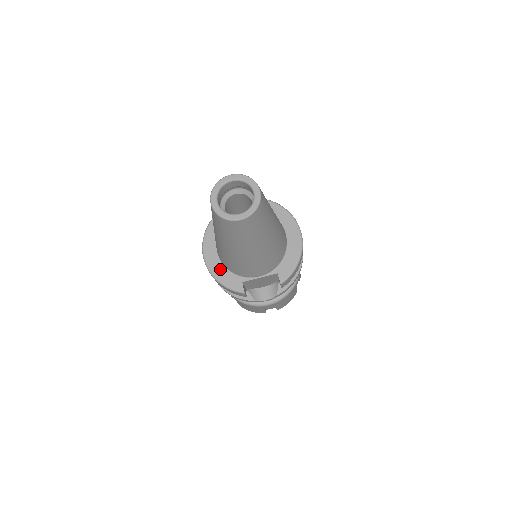
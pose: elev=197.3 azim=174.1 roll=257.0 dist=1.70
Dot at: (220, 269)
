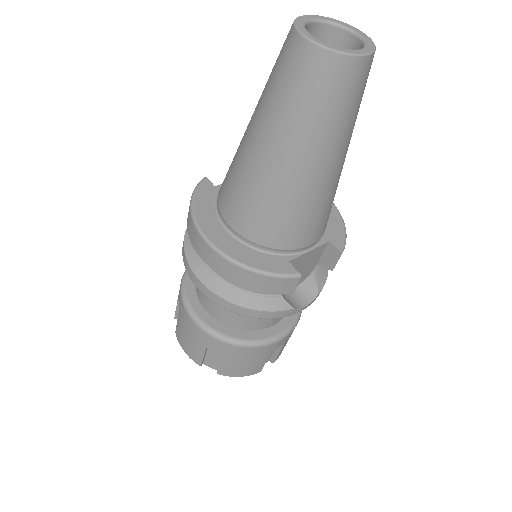
Dot at: (245, 251)
